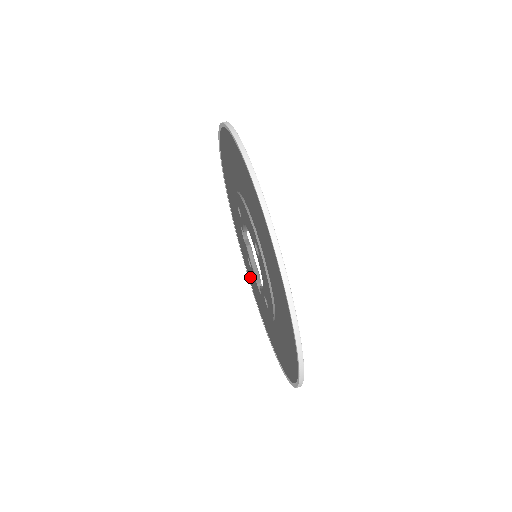
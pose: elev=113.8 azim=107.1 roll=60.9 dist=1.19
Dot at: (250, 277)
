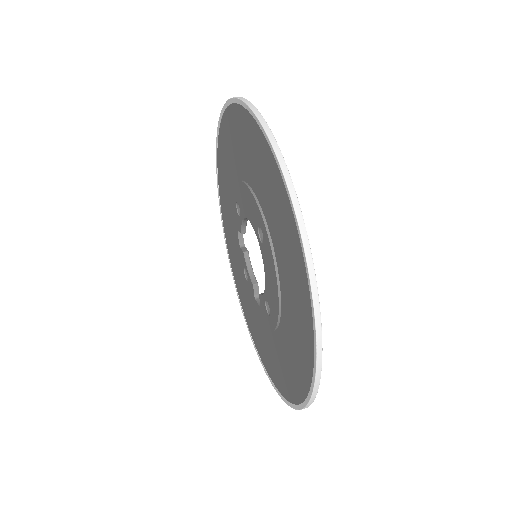
Dot at: (243, 300)
